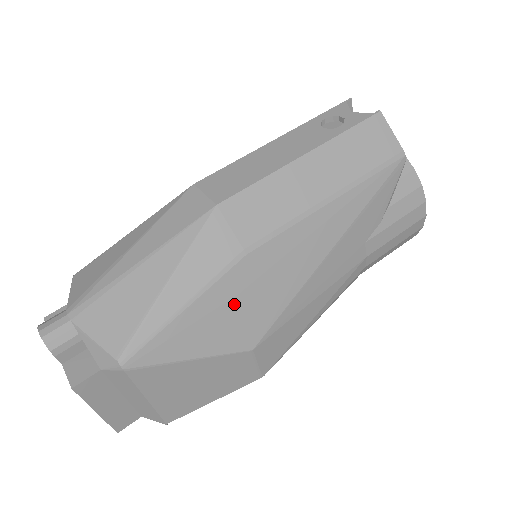
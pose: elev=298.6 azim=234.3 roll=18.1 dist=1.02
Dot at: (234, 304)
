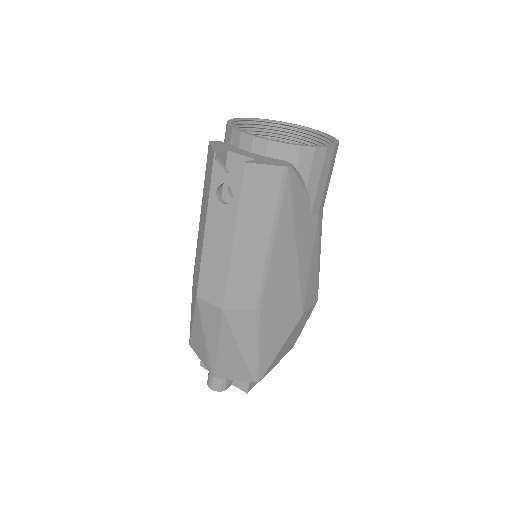
Dot at: (276, 322)
